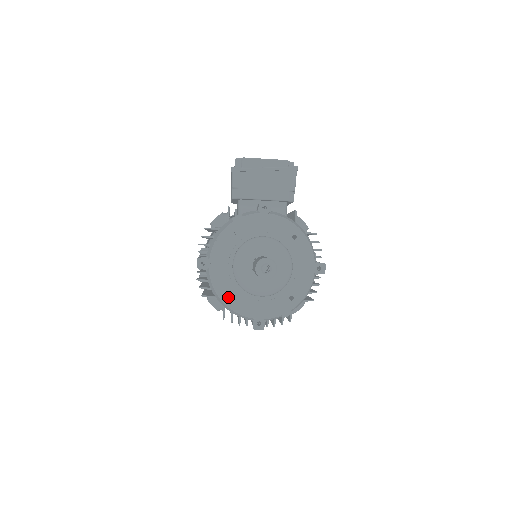
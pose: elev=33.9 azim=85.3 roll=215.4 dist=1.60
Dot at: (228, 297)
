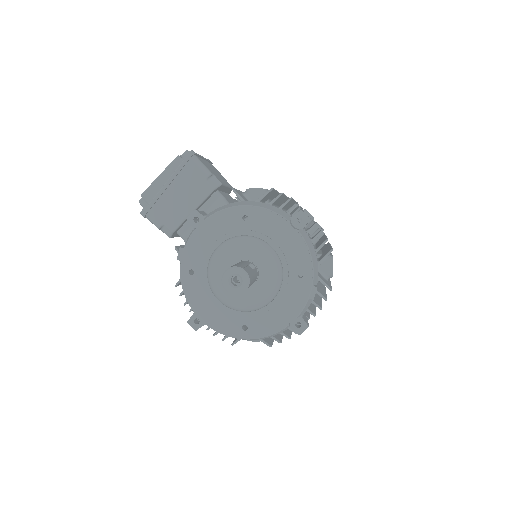
Dot at: (244, 331)
